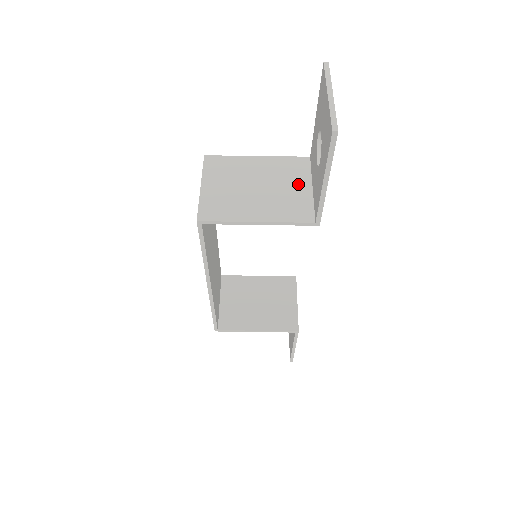
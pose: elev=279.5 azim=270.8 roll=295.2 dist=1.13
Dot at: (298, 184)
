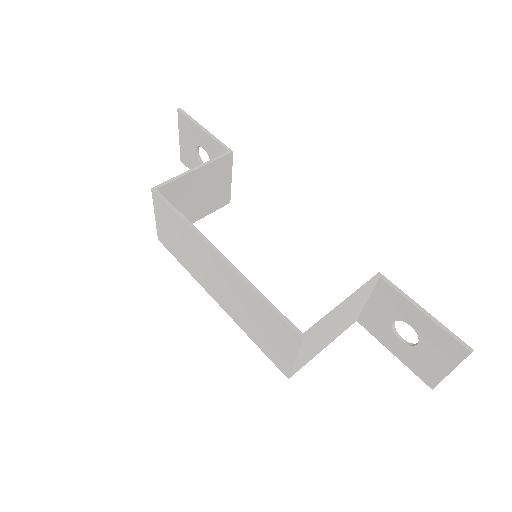
Dot at: (218, 185)
